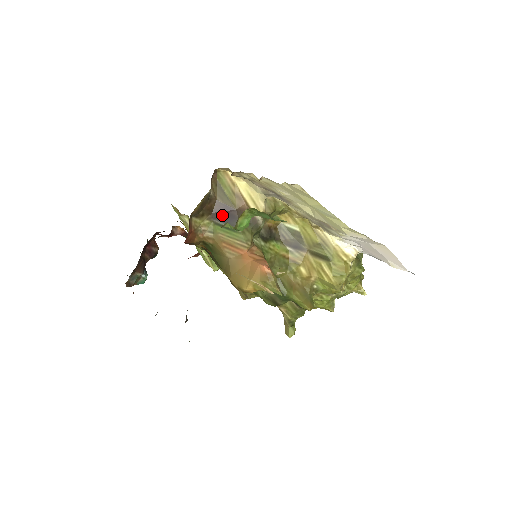
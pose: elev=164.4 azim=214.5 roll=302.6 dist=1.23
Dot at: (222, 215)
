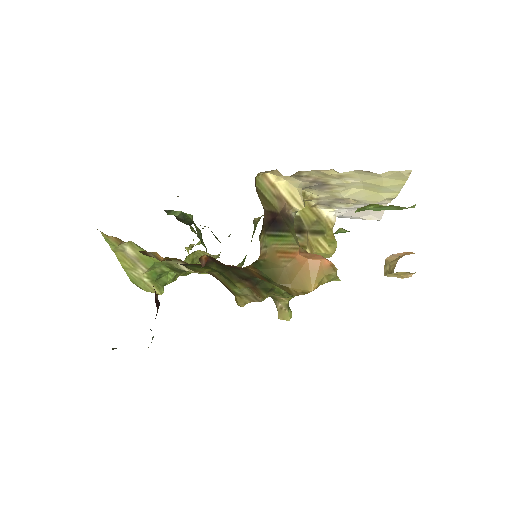
Dot at: (271, 224)
